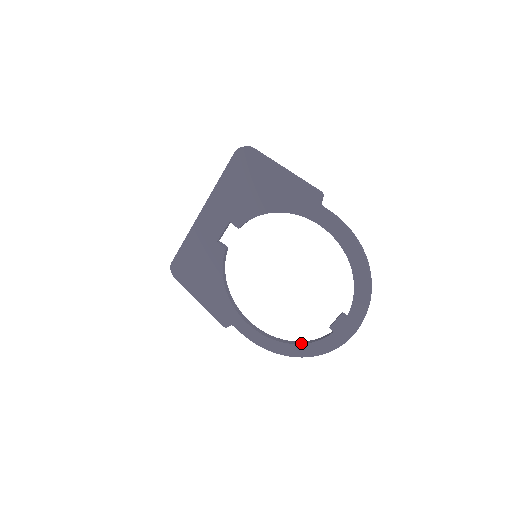
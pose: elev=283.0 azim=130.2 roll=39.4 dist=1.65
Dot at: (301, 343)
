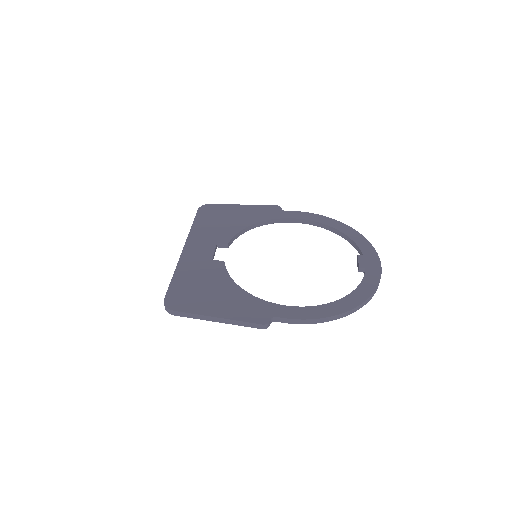
Dot at: (351, 293)
